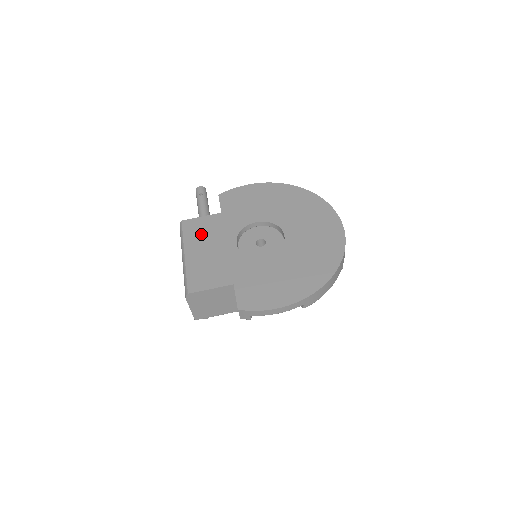
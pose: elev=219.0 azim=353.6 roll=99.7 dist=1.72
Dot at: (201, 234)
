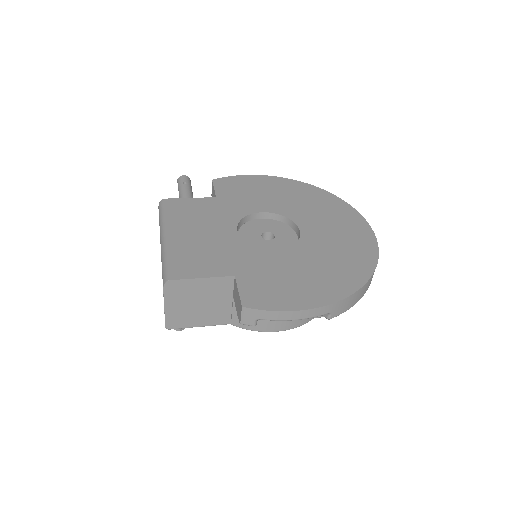
Dot at: (189, 215)
